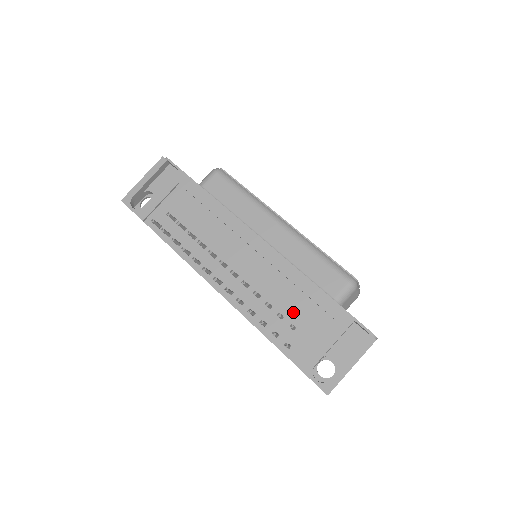
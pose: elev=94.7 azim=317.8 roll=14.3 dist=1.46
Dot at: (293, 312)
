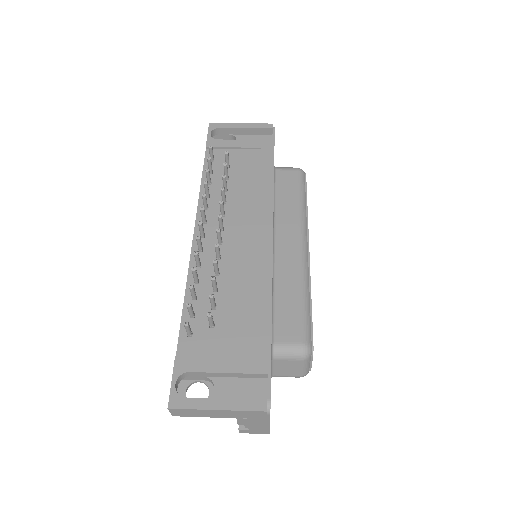
Dot at: (227, 313)
